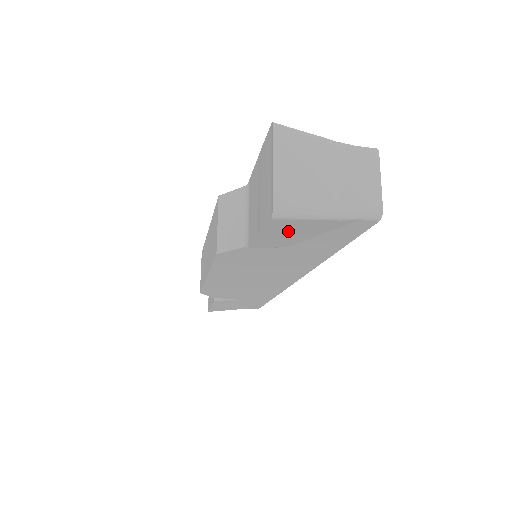
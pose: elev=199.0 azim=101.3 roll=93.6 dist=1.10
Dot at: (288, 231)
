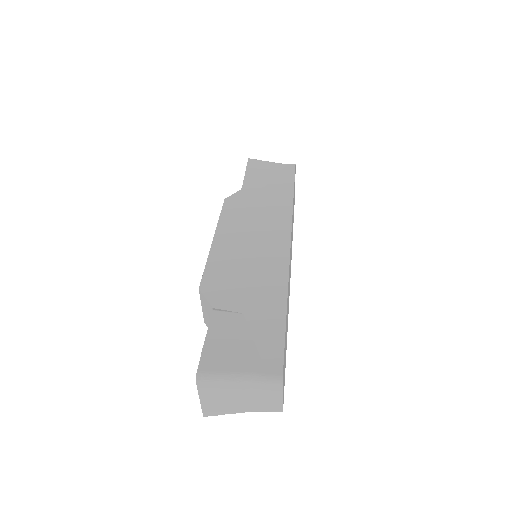
Dot at: occluded
